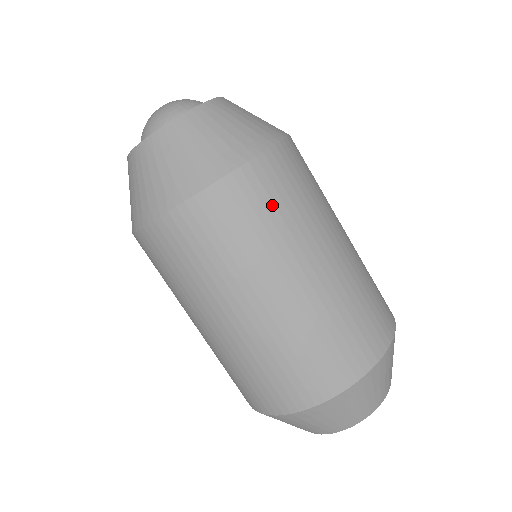
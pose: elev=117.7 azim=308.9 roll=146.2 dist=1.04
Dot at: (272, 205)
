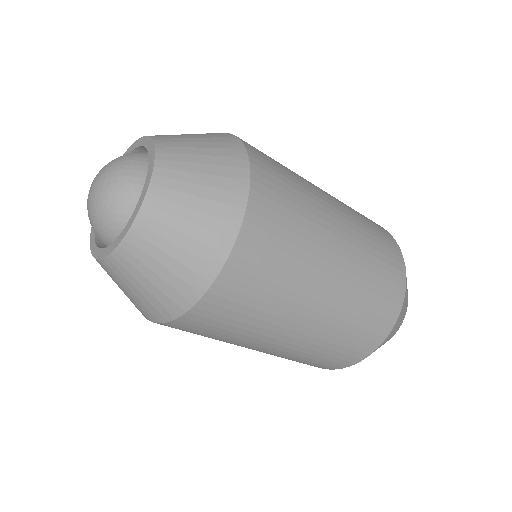
Dot at: (287, 201)
